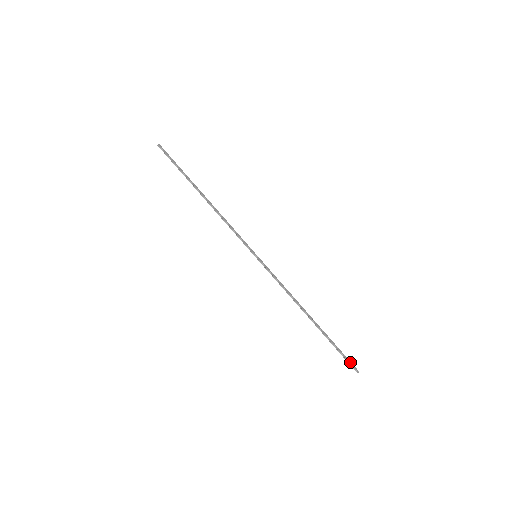
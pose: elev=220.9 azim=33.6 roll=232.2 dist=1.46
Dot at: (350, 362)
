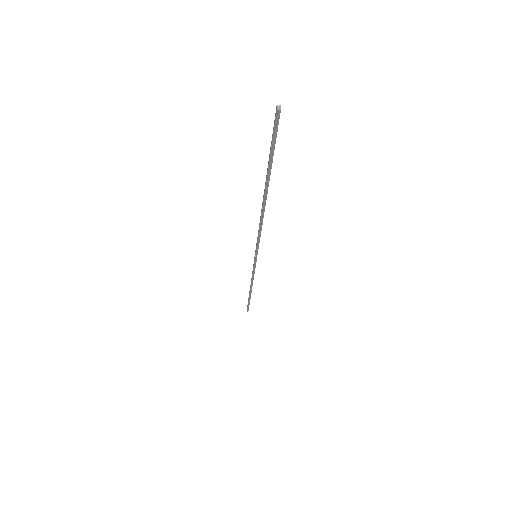
Dot at: occluded
